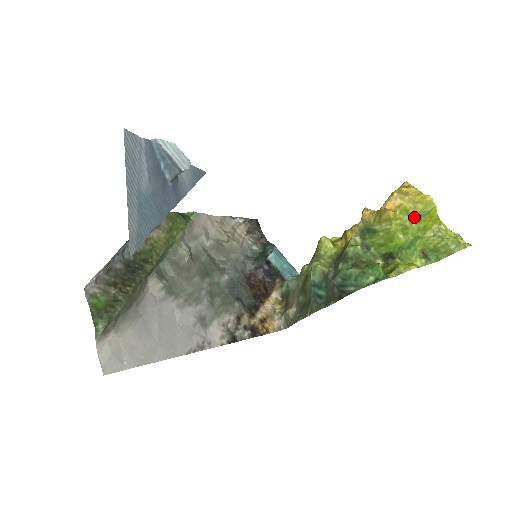
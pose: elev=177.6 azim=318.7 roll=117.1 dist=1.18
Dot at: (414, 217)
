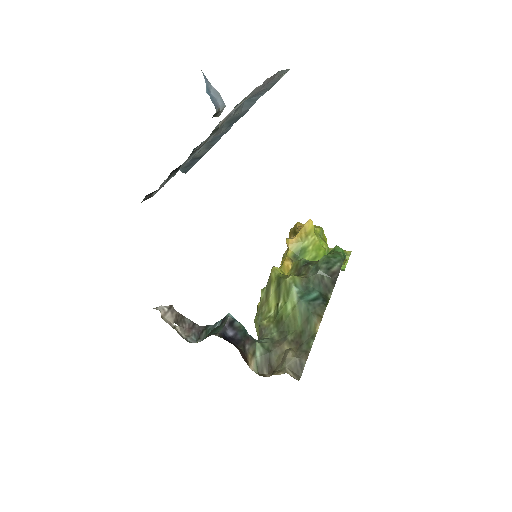
Dot at: (319, 233)
